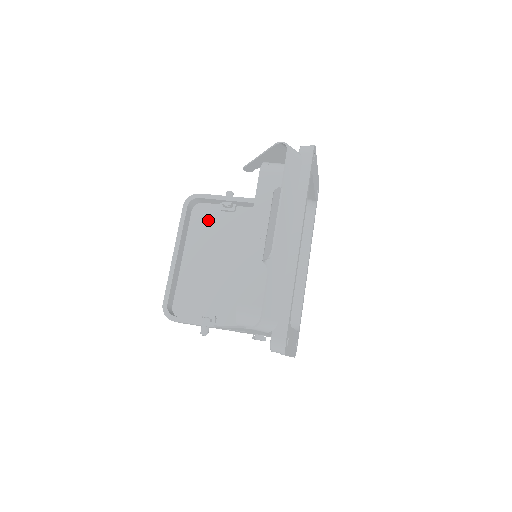
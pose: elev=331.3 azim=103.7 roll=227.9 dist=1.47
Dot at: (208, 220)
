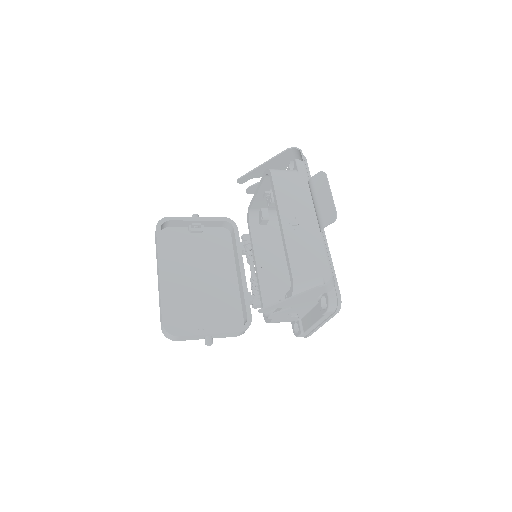
Dot at: (179, 242)
